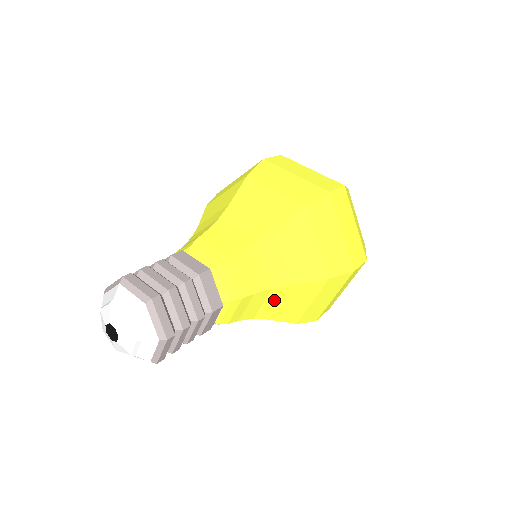
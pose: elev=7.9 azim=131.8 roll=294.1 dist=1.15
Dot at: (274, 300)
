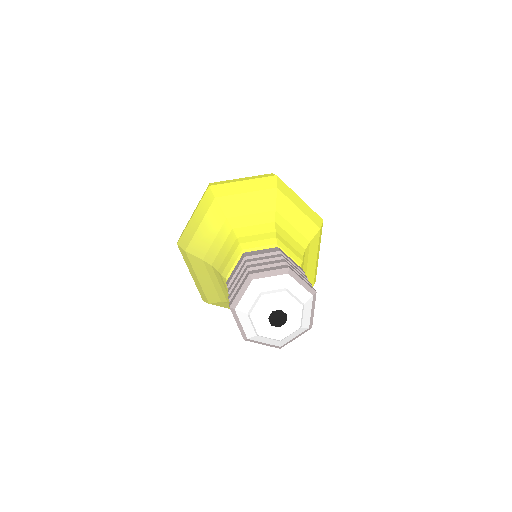
Dot at: occluded
